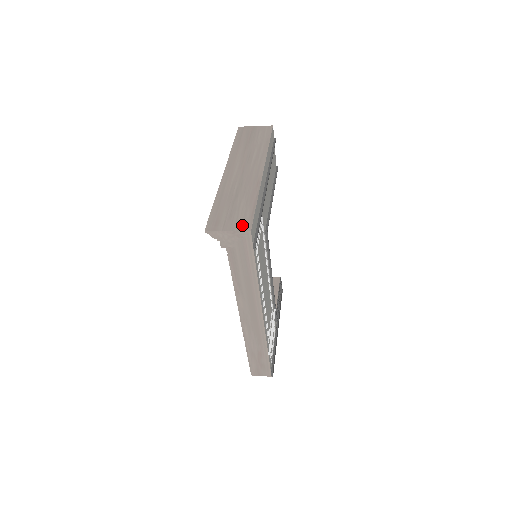
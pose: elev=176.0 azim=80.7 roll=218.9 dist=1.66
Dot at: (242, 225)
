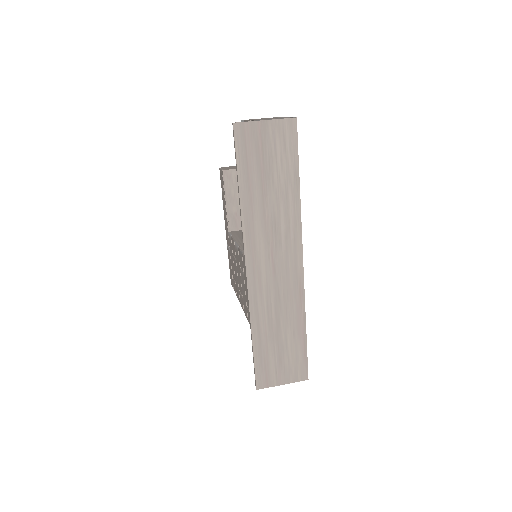
Dot at: (297, 373)
